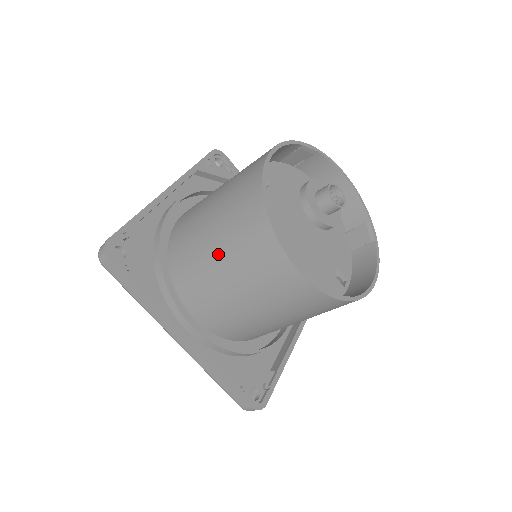
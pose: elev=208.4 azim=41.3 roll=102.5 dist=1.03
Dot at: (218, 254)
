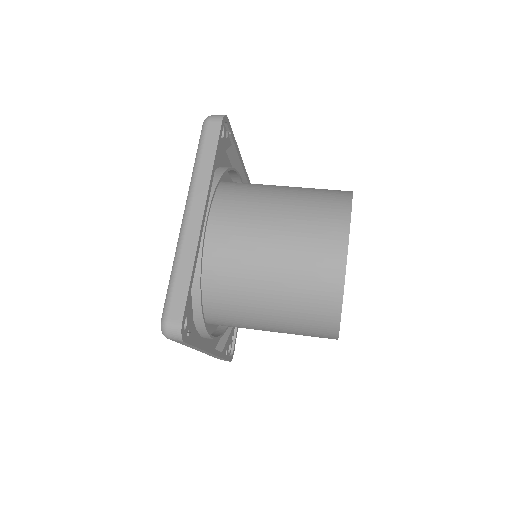
Dot at: (271, 314)
